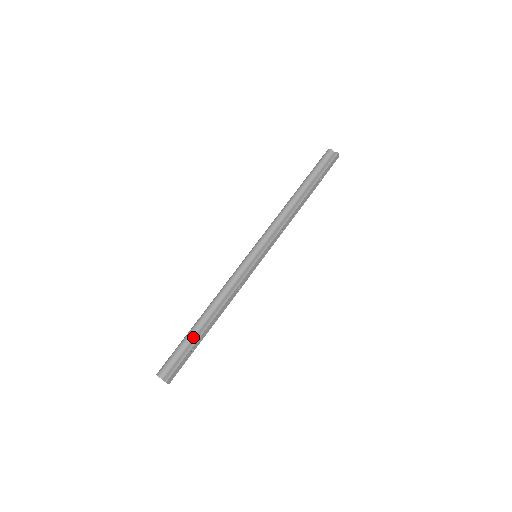
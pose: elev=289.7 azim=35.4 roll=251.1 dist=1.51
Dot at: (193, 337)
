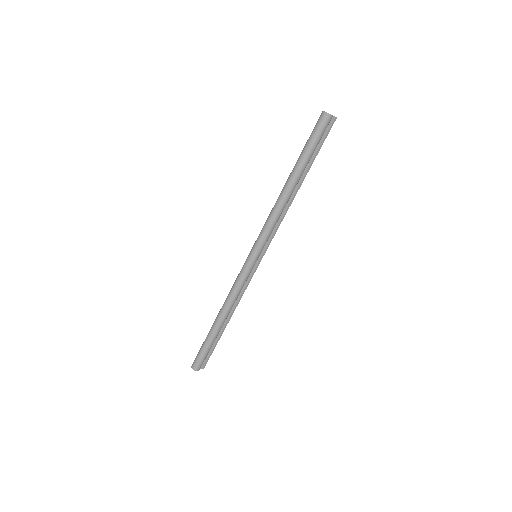
Dot at: (217, 337)
